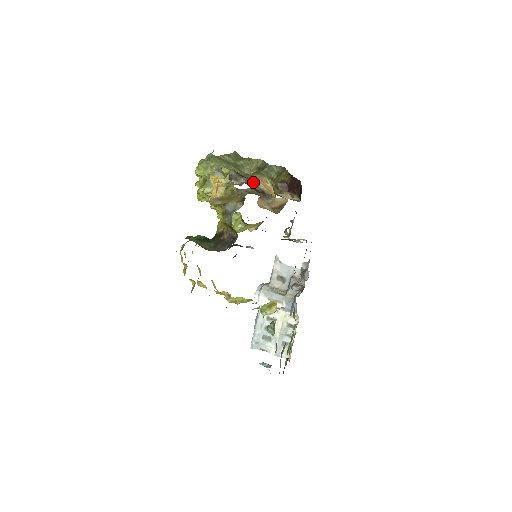
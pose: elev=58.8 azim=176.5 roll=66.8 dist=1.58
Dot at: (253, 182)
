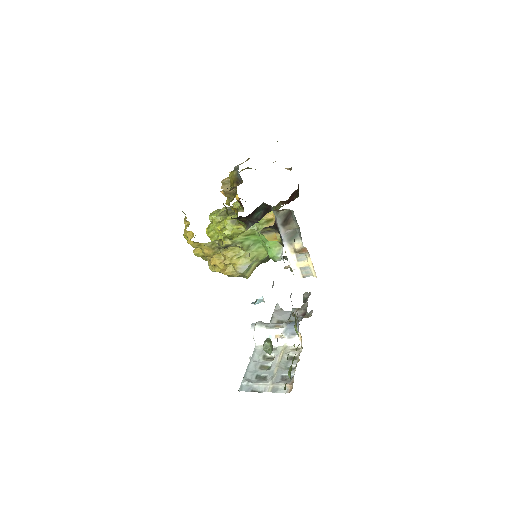
Dot at: occluded
